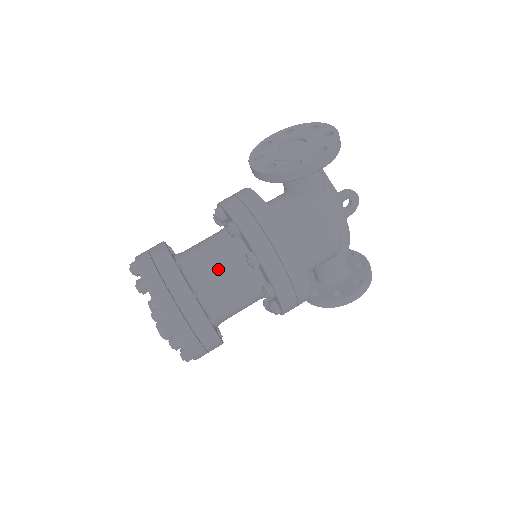
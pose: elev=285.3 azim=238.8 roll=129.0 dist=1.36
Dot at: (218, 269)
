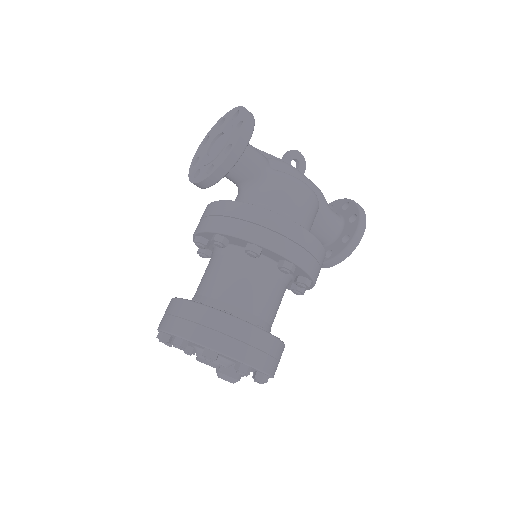
Dot at: (232, 282)
